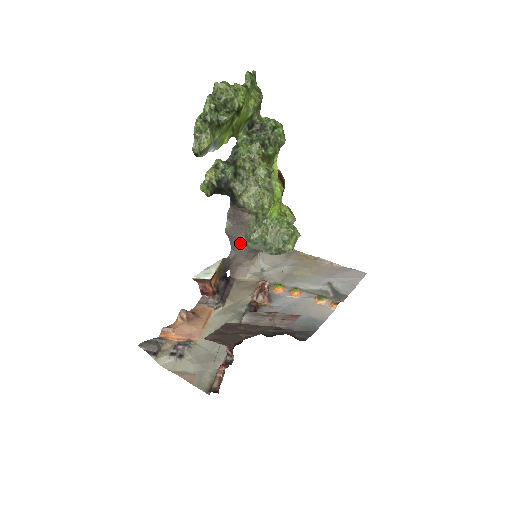
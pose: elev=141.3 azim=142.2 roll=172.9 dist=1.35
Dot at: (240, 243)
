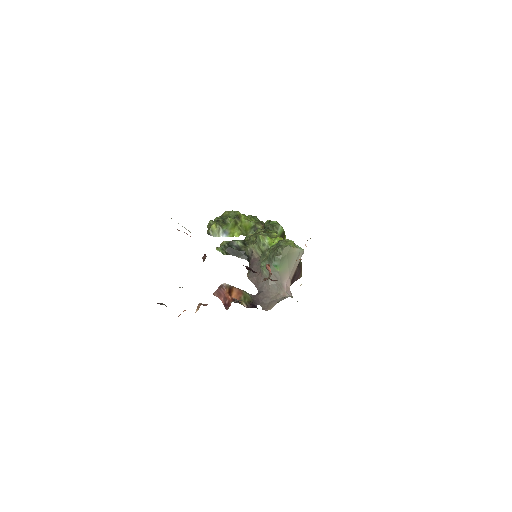
Dot at: (261, 280)
